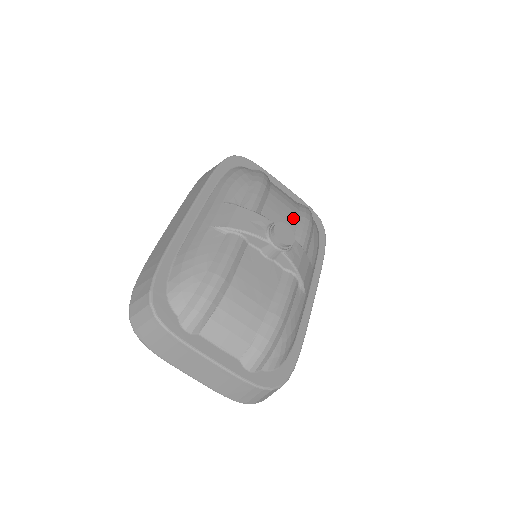
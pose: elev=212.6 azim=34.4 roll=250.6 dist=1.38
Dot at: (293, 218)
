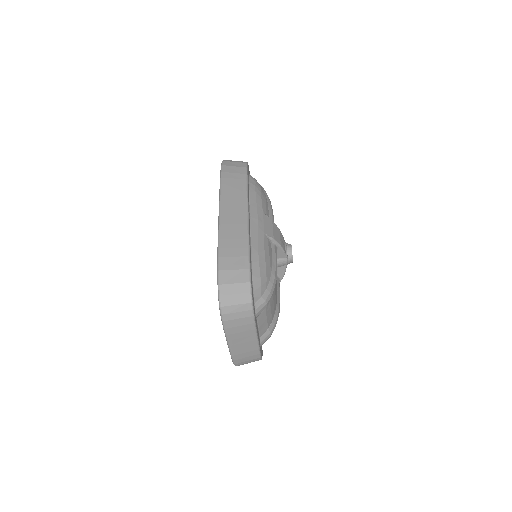
Dot at: occluded
